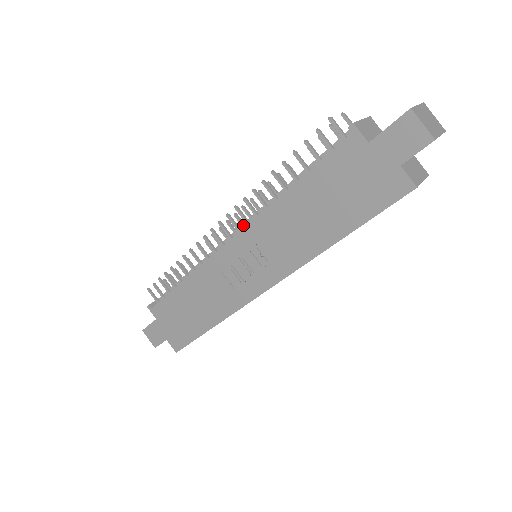
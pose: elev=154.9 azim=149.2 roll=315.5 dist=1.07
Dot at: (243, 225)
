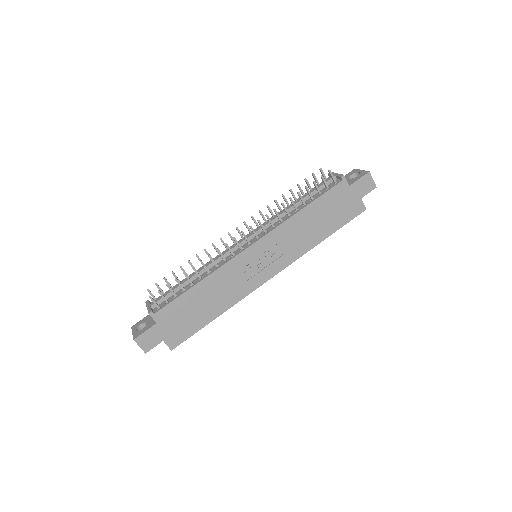
Dot at: occluded
